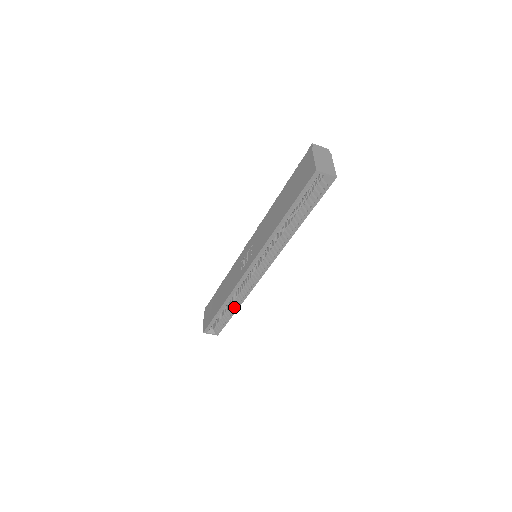
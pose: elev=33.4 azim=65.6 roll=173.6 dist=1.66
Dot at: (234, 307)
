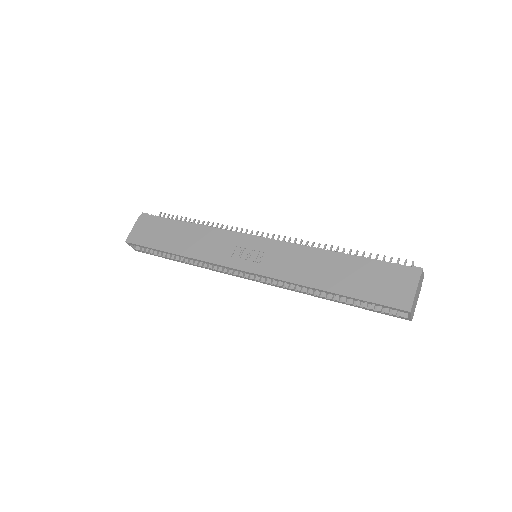
Dot at: (184, 260)
